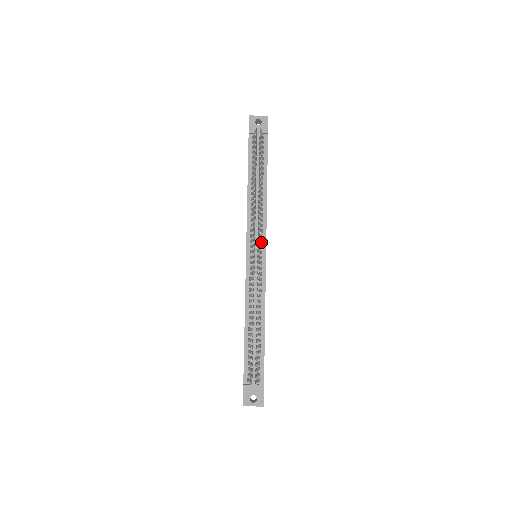
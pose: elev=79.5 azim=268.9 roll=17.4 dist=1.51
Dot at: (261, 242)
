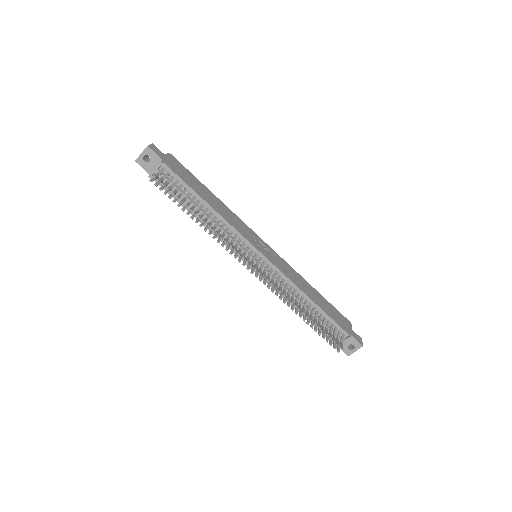
Dot at: (248, 249)
